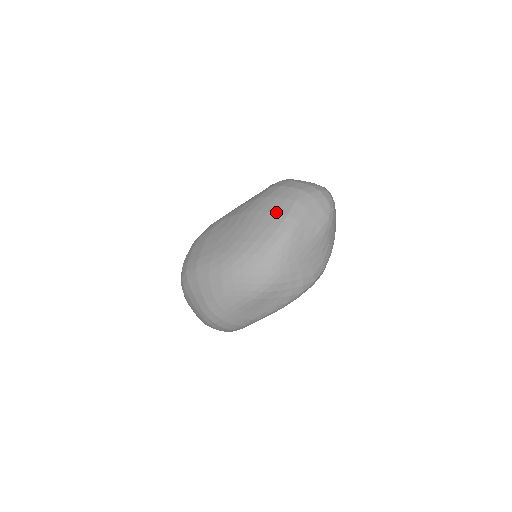
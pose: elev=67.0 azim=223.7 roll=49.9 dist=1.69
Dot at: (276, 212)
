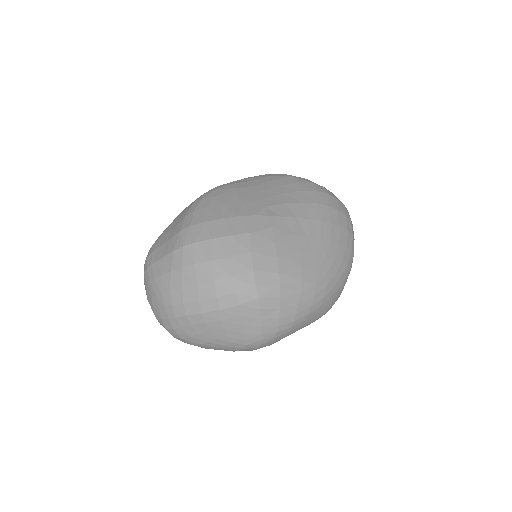
Dot at: (346, 230)
